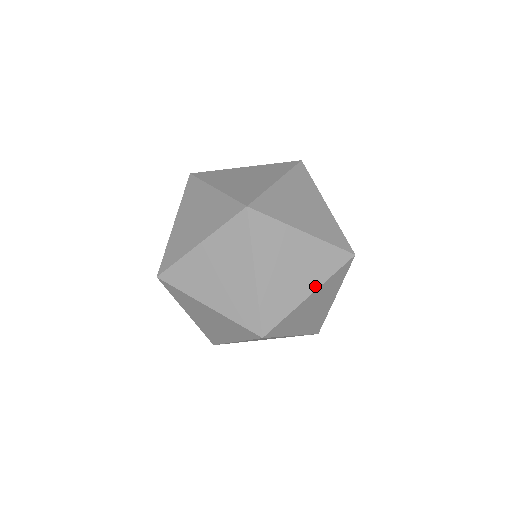
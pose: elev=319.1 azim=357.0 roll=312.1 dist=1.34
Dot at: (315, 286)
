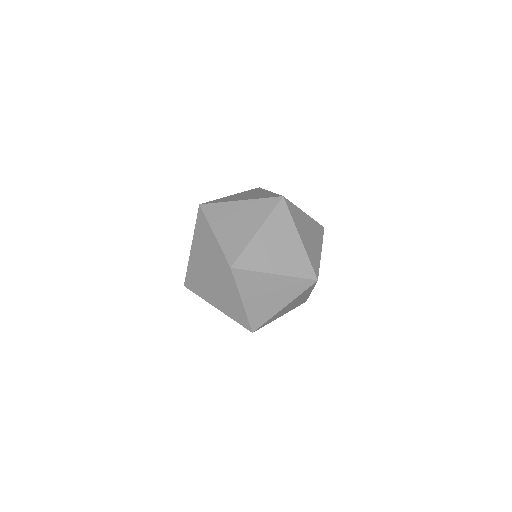
Dot at: (282, 272)
